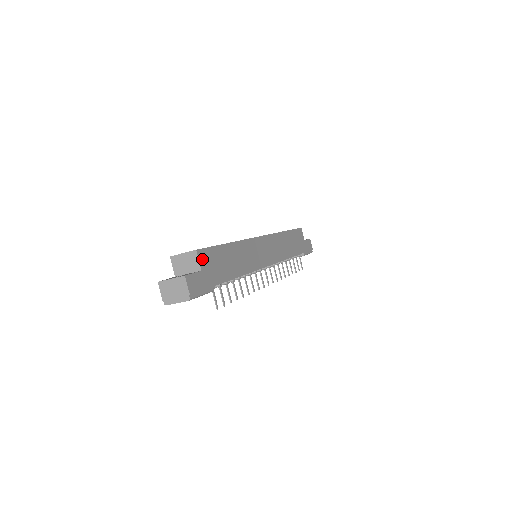
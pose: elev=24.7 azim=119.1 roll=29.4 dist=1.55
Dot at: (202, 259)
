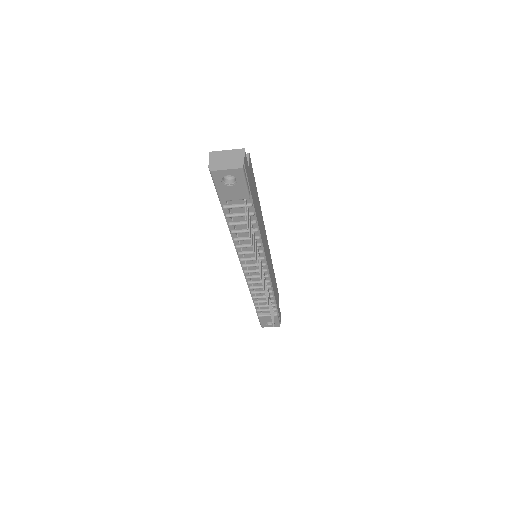
Dot at: (250, 166)
